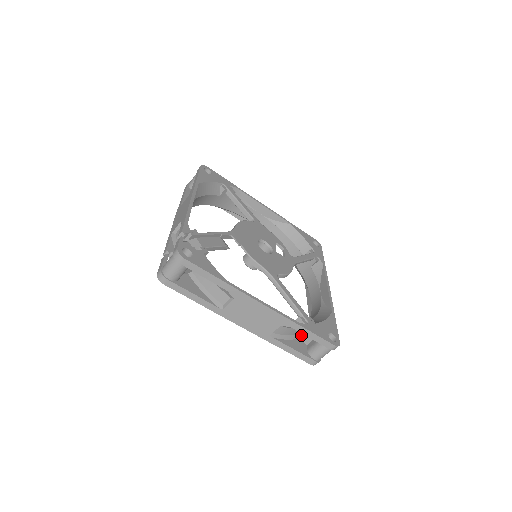
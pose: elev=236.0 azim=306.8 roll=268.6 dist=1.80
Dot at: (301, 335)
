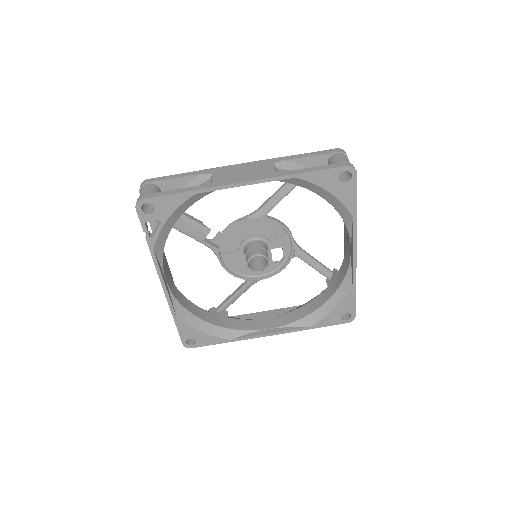
Dot at: occluded
